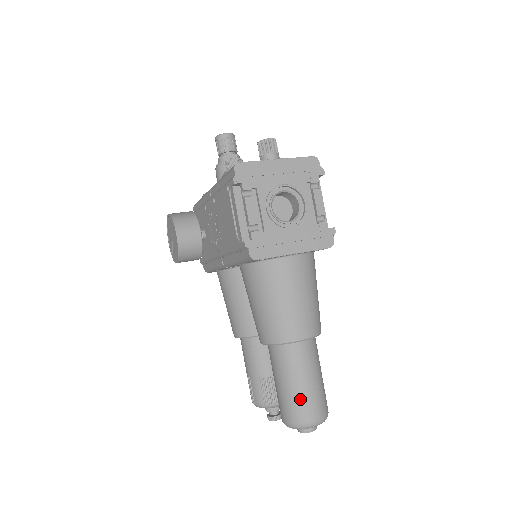
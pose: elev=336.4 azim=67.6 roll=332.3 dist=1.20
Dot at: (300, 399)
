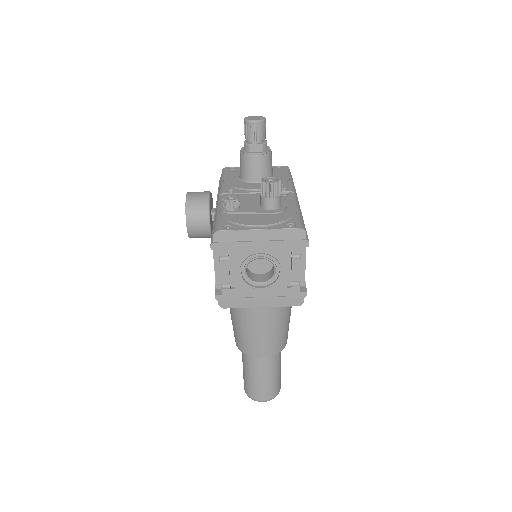
Dot at: (254, 386)
